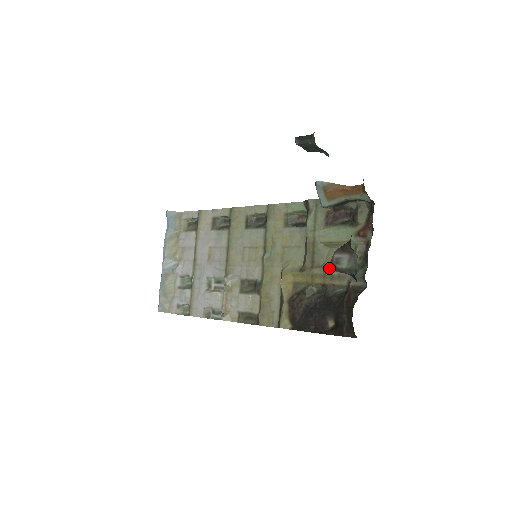
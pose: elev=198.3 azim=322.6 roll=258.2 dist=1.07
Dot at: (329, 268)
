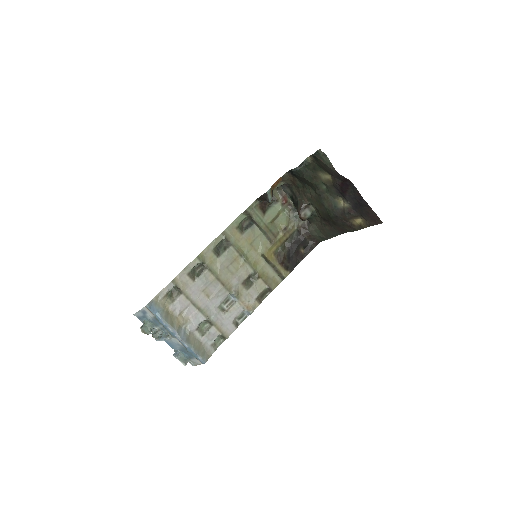
Dot at: (284, 229)
